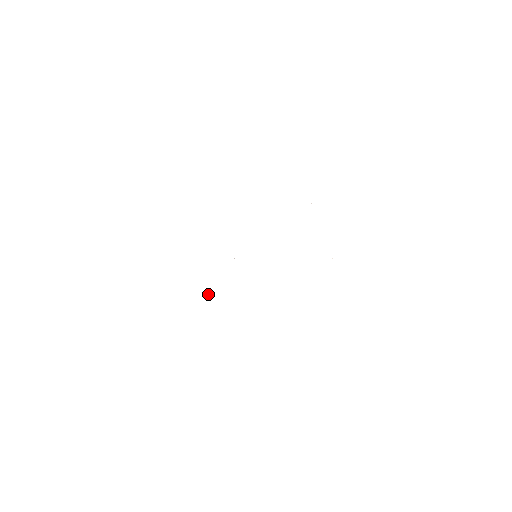
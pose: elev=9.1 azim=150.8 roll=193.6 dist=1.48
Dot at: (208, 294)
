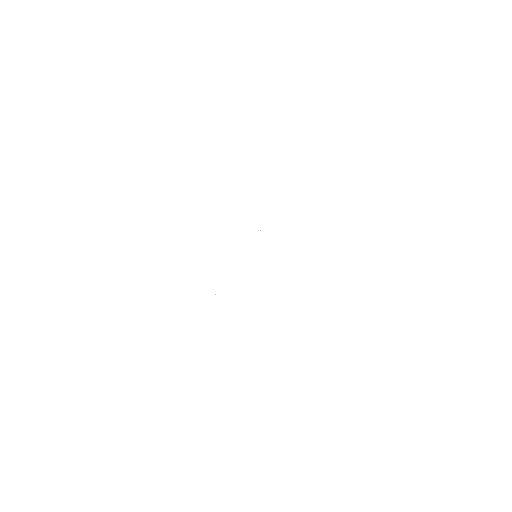
Dot at: occluded
